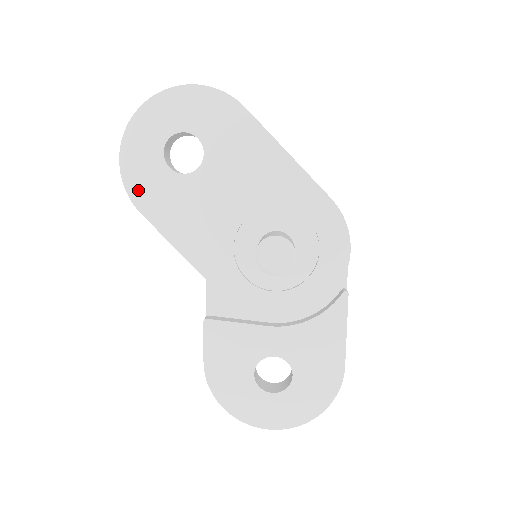
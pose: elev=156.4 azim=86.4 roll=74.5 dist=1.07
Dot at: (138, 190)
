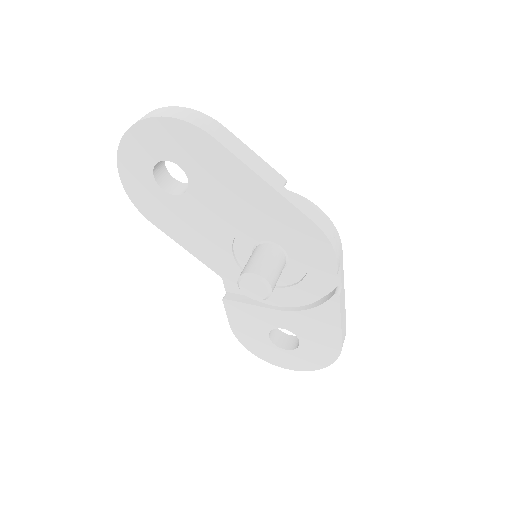
Dot at: (144, 206)
